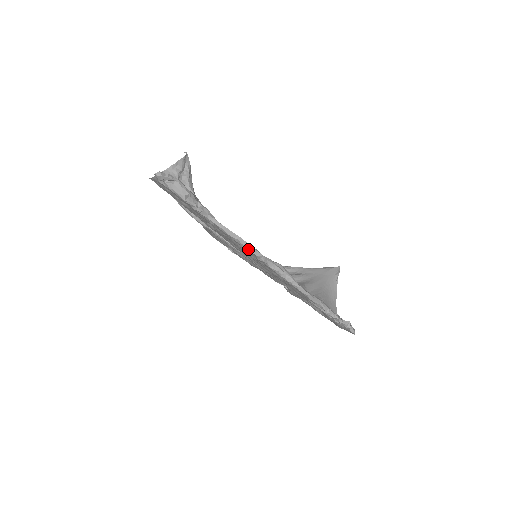
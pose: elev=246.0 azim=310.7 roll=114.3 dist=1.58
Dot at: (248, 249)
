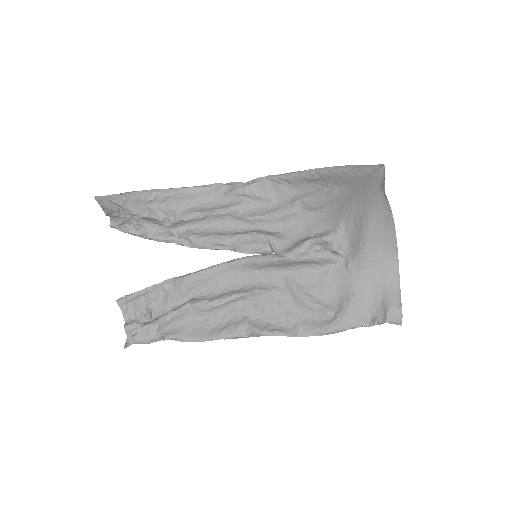
Dot at: (229, 338)
